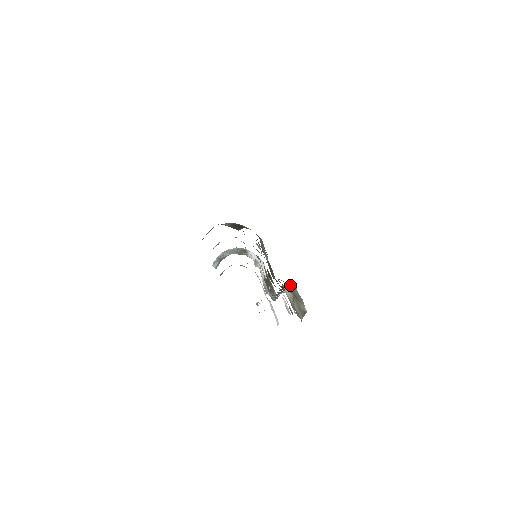
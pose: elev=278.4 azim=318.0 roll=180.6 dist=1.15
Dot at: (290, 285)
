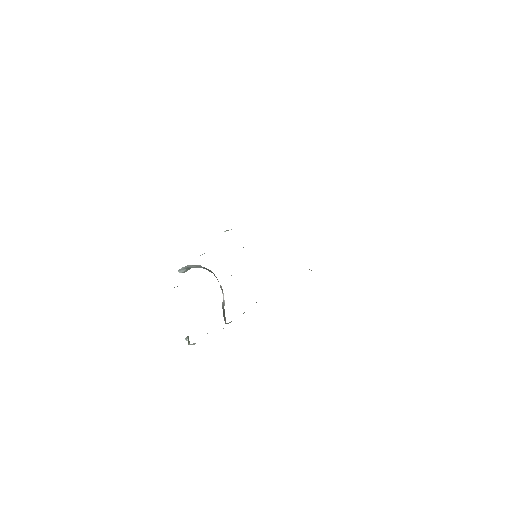
Dot at: occluded
